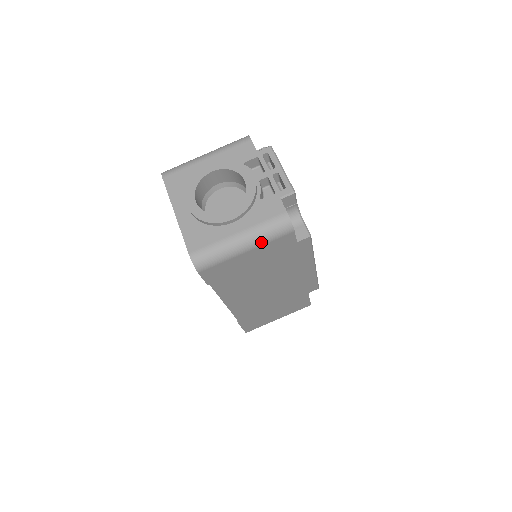
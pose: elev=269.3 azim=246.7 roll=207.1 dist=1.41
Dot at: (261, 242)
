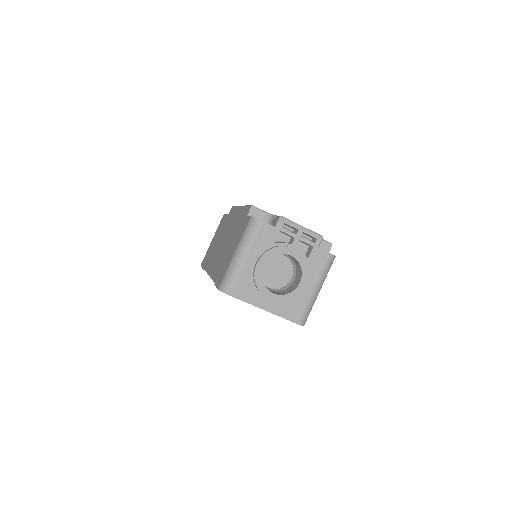
Dot at: occluded
